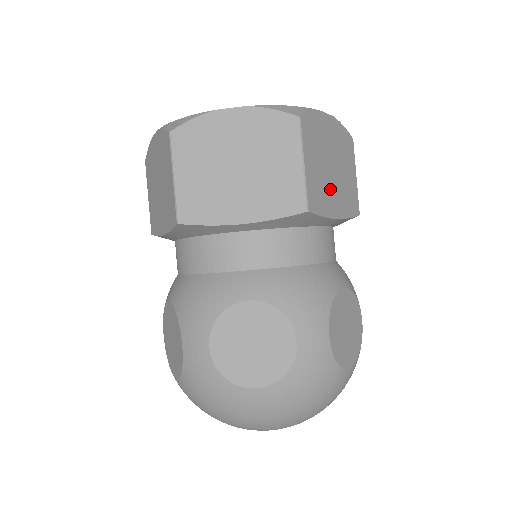
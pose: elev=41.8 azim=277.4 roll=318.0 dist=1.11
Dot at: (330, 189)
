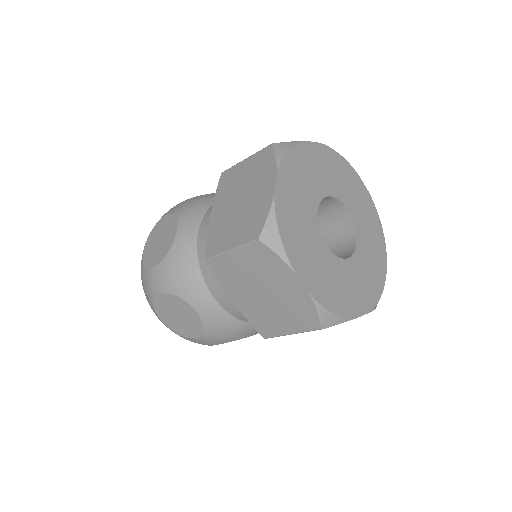
Dot at: occluded
